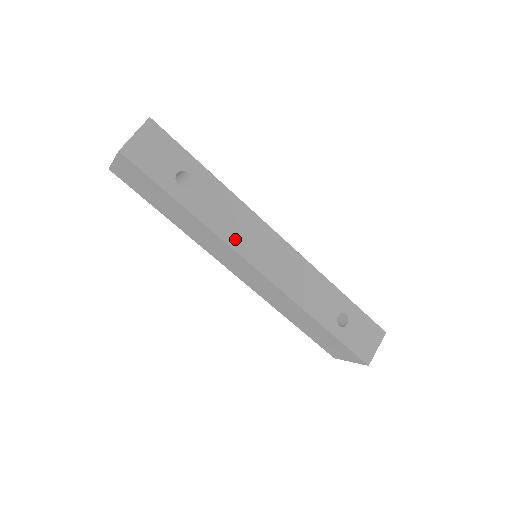
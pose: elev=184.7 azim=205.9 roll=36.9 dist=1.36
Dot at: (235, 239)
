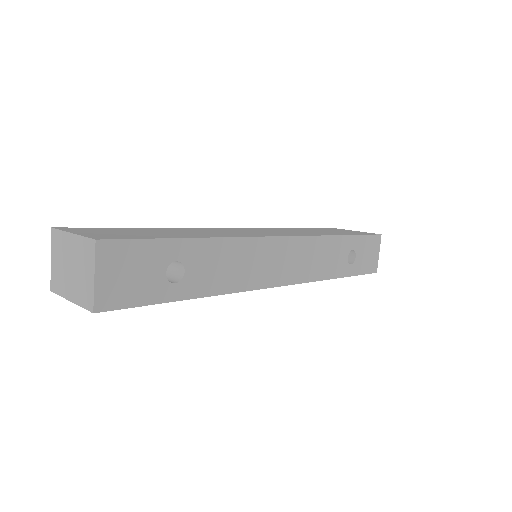
Dot at: (250, 280)
